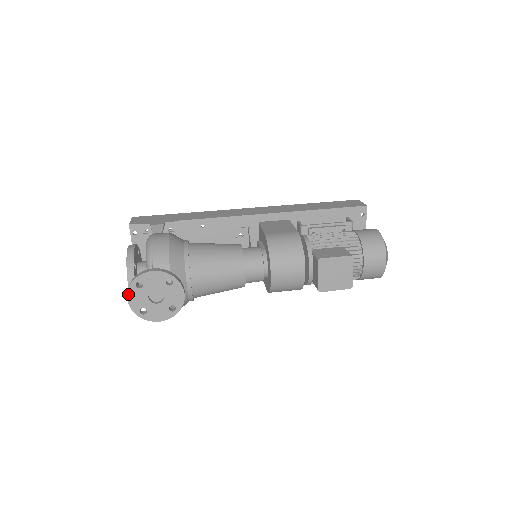
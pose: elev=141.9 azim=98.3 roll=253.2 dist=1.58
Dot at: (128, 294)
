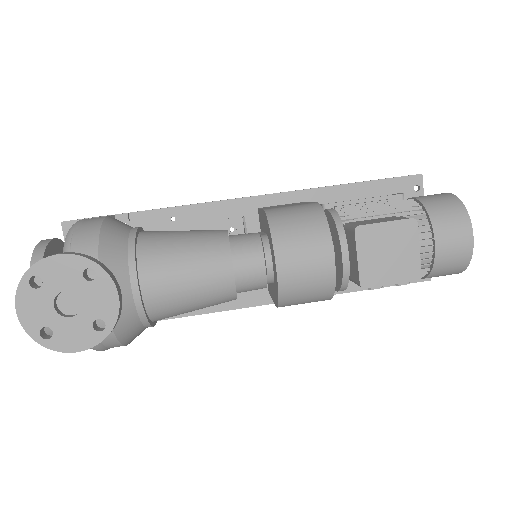
Dot at: (17, 300)
